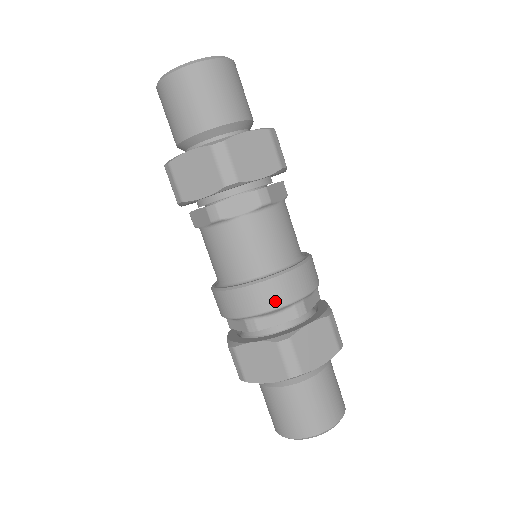
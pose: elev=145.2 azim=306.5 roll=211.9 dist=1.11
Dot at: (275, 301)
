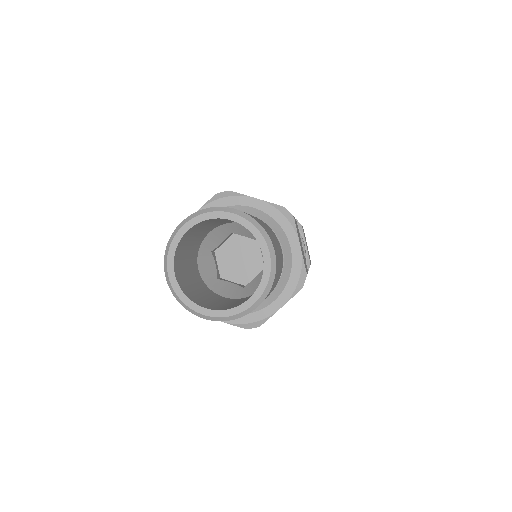
Dot at: occluded
